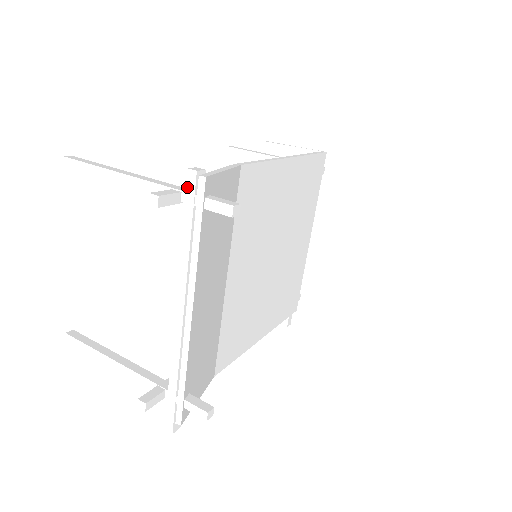
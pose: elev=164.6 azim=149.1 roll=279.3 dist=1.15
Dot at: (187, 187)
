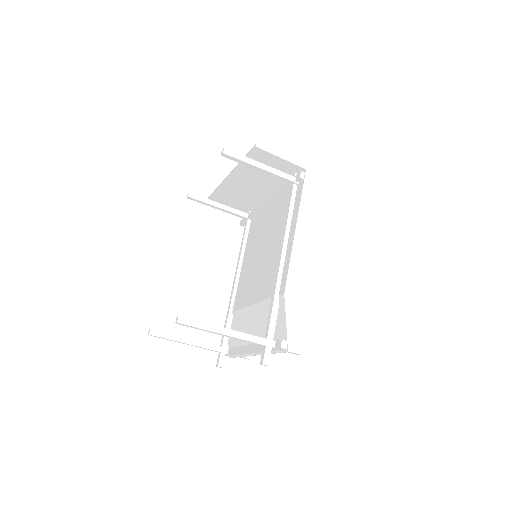
Dot at: (277, 349)
